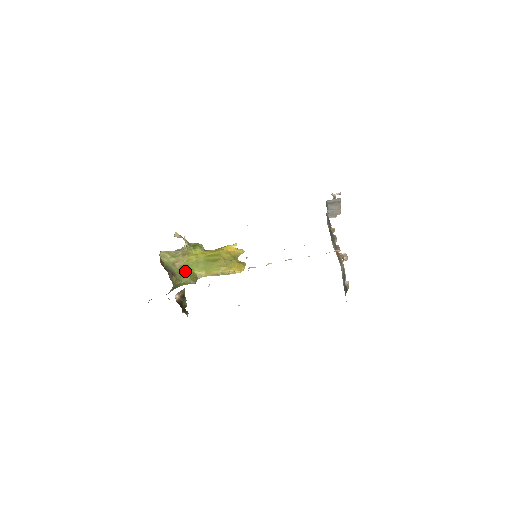
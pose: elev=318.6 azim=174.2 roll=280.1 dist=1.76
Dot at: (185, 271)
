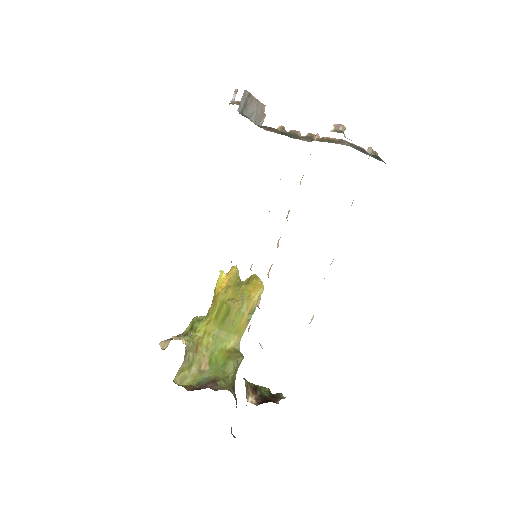
Dot at: (219, 361)
